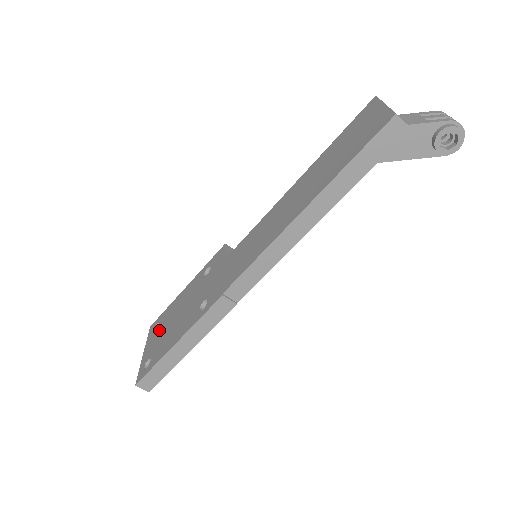
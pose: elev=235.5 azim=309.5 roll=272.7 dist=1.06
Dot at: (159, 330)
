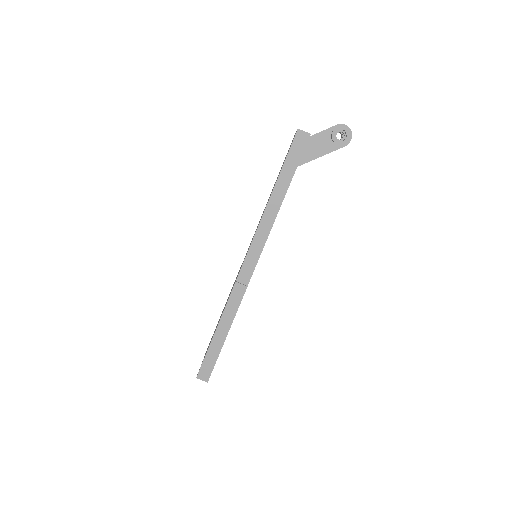
Dot at: occluded
